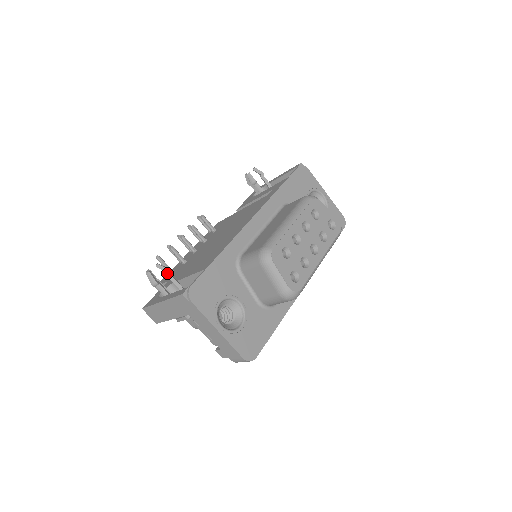
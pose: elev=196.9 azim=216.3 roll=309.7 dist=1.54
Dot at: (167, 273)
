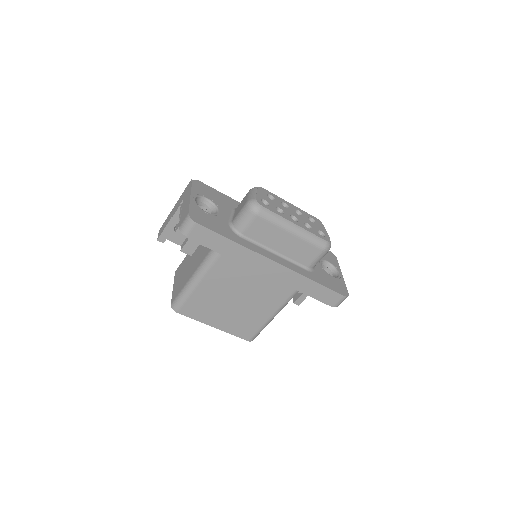
Dot at: occluded
